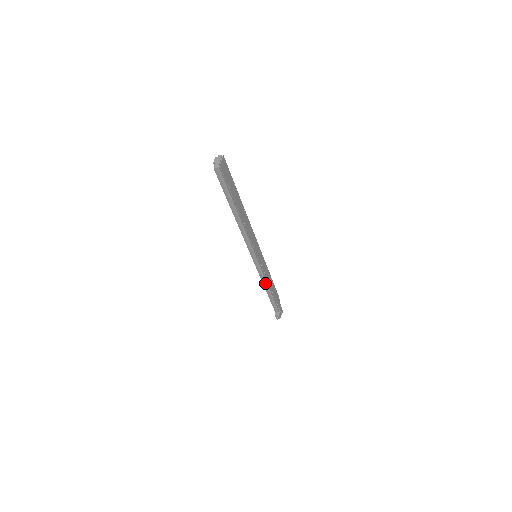
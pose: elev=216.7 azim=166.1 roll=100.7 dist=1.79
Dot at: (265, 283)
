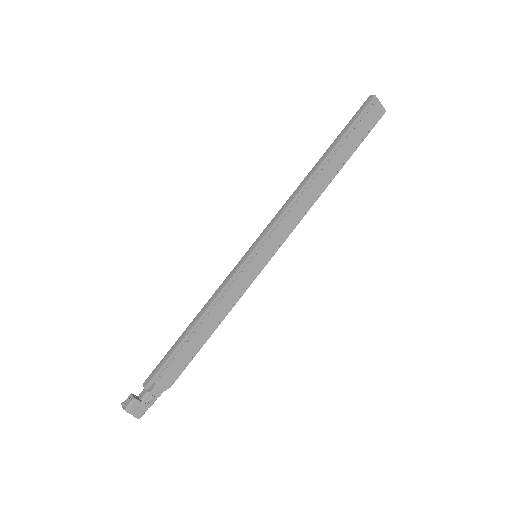
Dot at: (209, 304)
